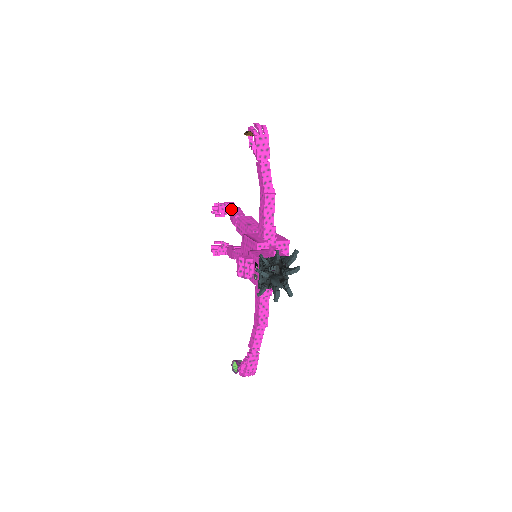
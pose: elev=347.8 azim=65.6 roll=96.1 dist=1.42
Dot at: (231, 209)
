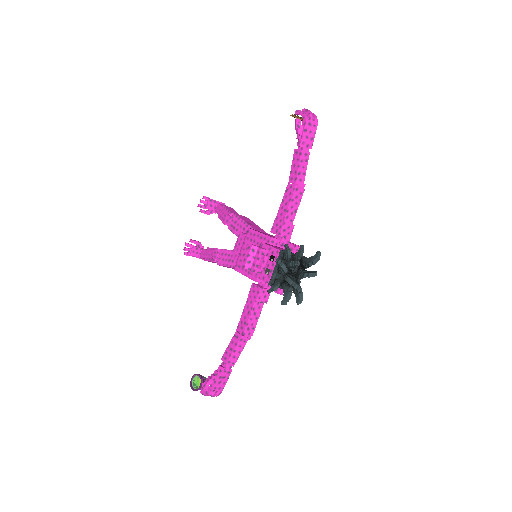
Dot at: (224, 206)
